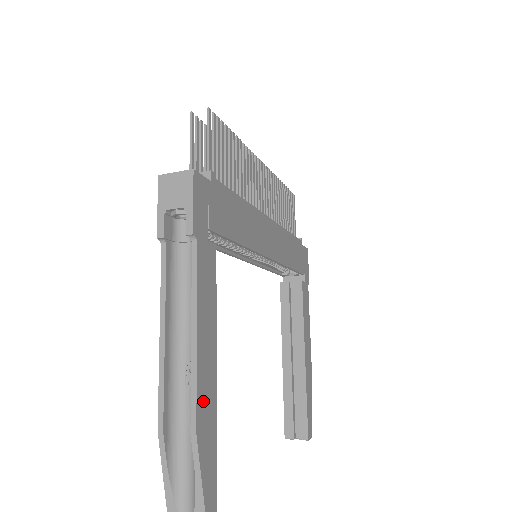
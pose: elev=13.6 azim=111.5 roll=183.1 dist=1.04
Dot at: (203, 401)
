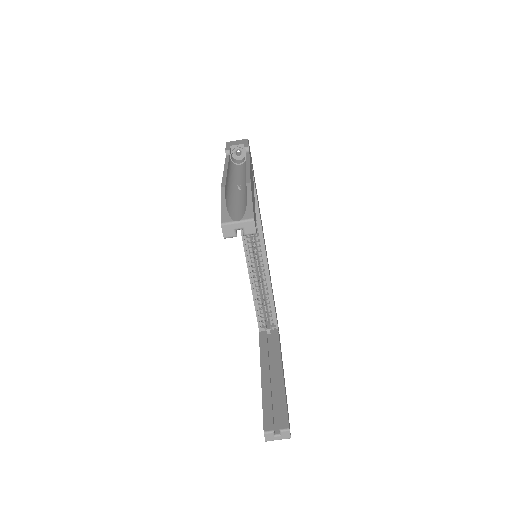
Dot at: occluded
